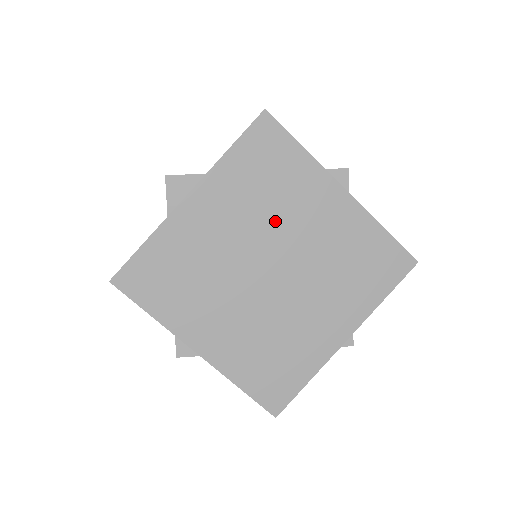
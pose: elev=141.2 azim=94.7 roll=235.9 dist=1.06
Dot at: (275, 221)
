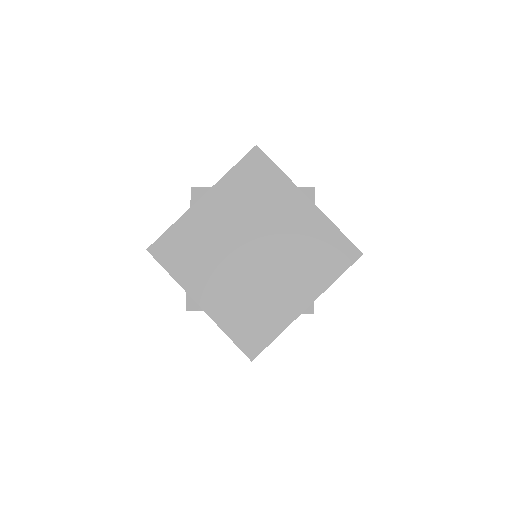
Dot at: (259, 217)
